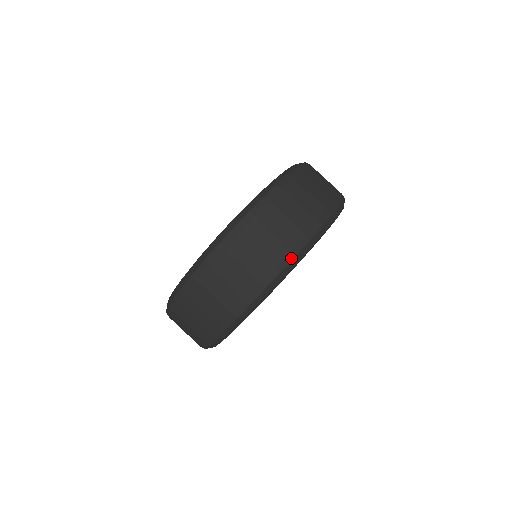
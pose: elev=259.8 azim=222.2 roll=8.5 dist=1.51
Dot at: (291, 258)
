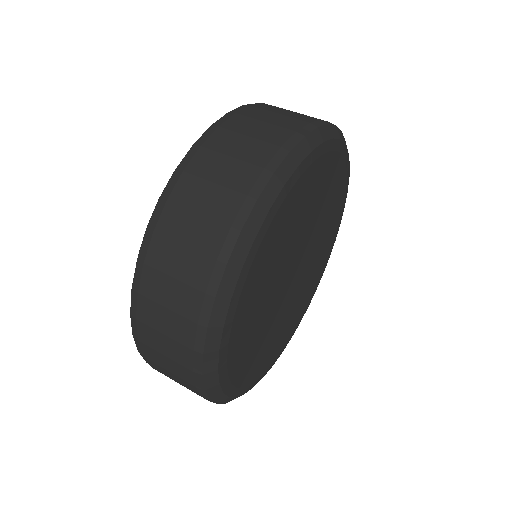
Dot at: (201, 378)
